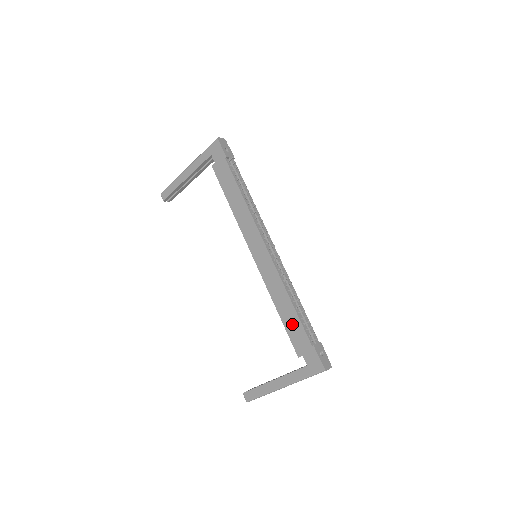
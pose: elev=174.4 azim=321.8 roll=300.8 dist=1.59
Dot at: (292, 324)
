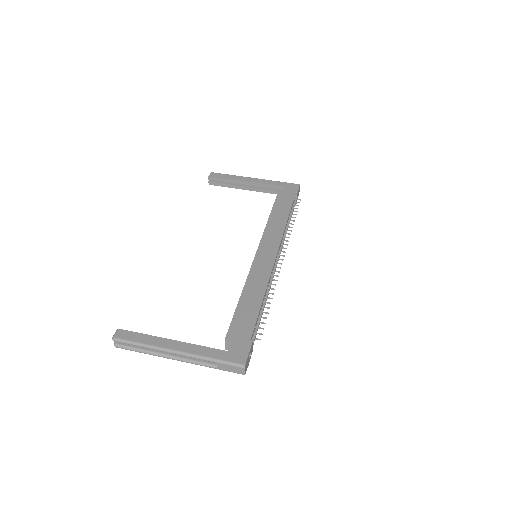
Dot at: (247, 312)
